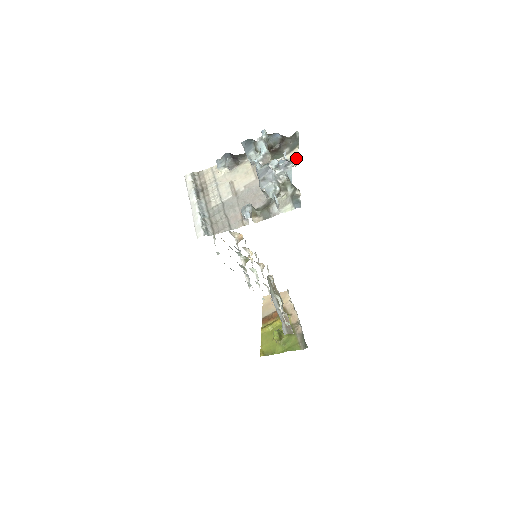
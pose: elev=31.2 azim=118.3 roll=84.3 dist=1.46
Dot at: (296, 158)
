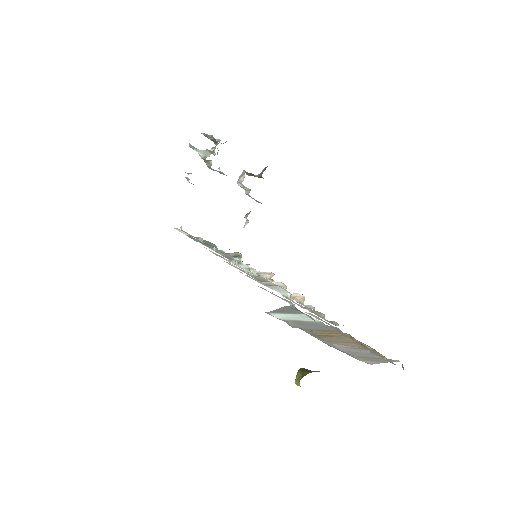
Dot at: occluded
